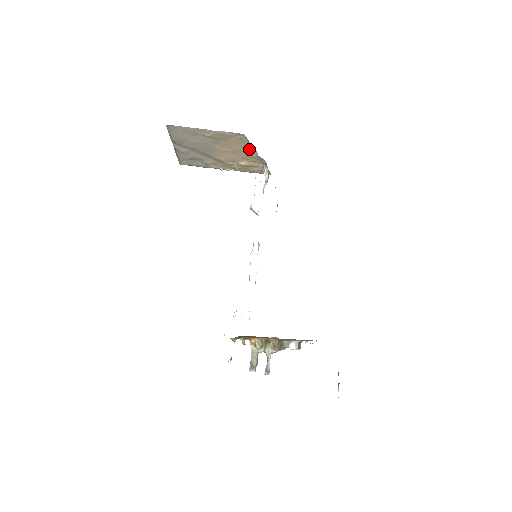
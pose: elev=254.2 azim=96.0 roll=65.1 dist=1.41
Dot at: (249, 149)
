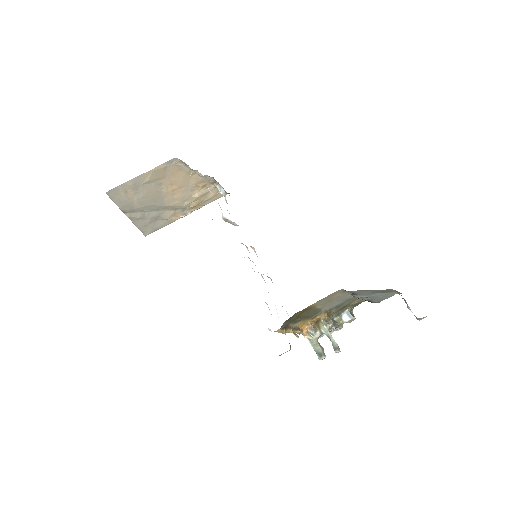
Dot at: (191, 174)
